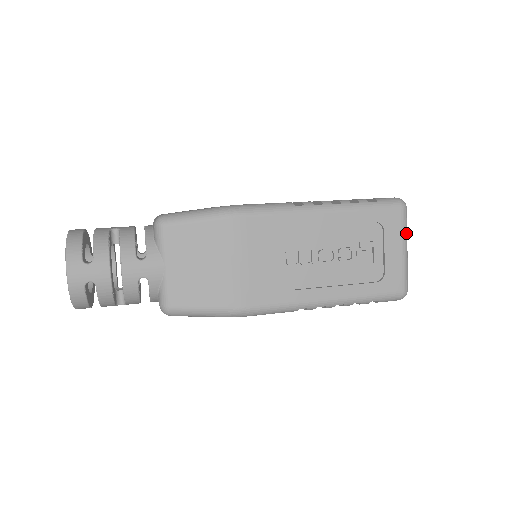
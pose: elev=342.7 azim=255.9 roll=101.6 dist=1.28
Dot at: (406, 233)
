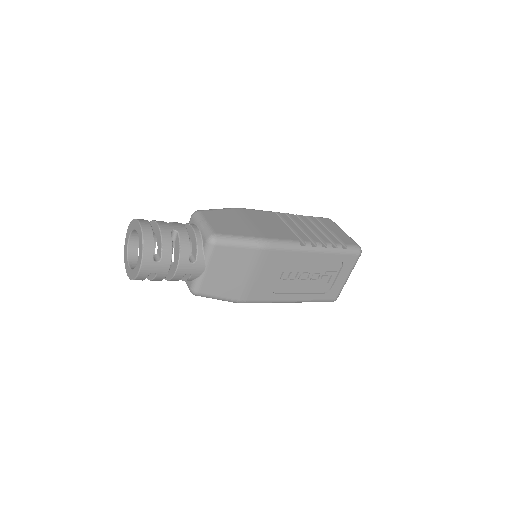
Dot at: (353, 268)
